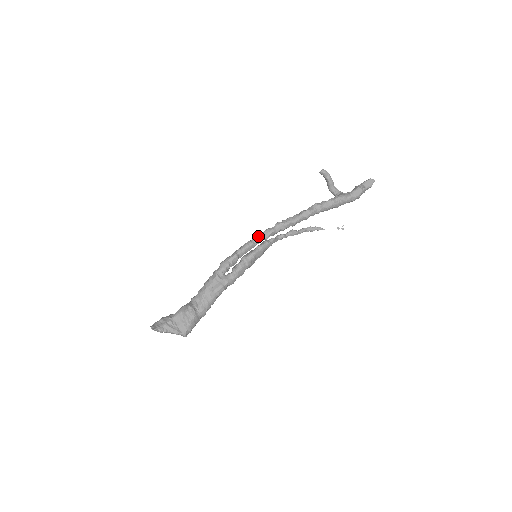
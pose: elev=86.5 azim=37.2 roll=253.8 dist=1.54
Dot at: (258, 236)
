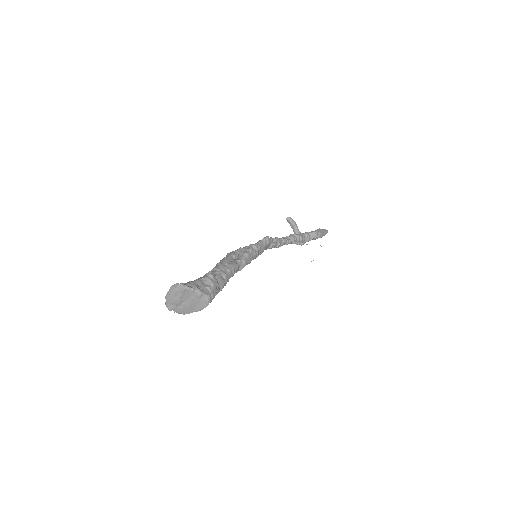
Dot at: occluded
